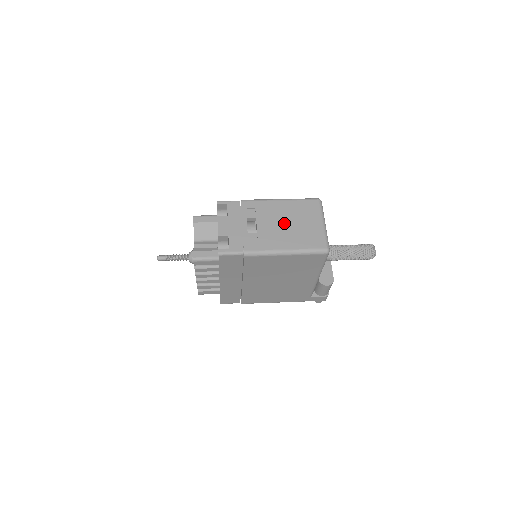
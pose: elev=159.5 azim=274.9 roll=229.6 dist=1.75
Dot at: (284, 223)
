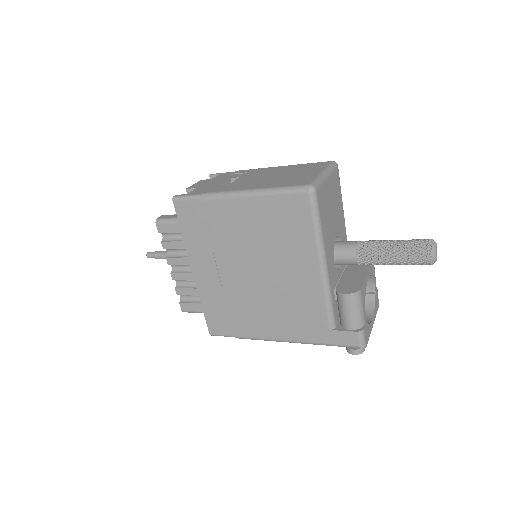
Dot at: (270, 176)
